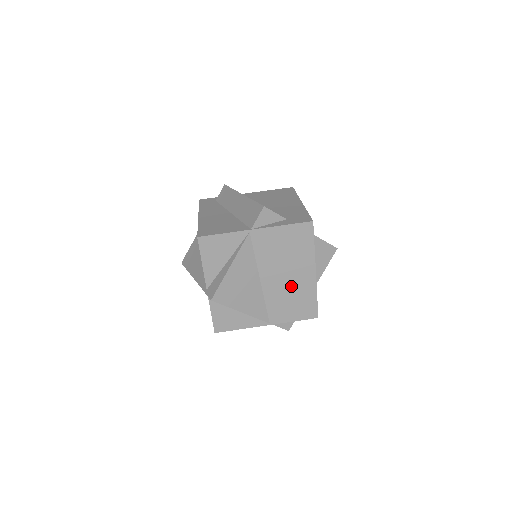
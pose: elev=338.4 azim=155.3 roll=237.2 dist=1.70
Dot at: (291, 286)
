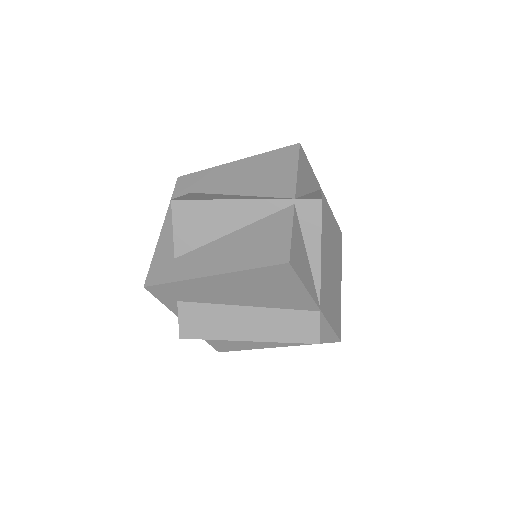
Dot at: (332, 278)
